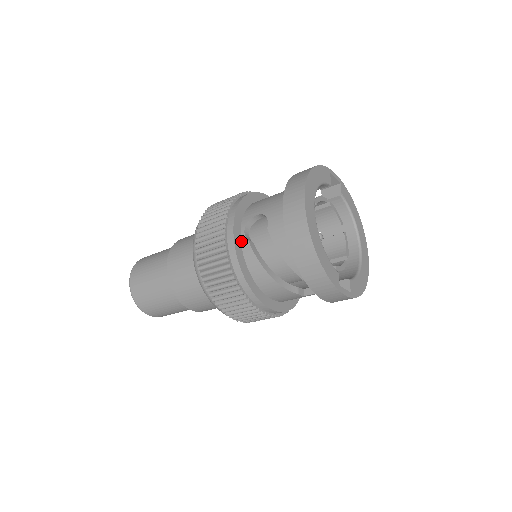
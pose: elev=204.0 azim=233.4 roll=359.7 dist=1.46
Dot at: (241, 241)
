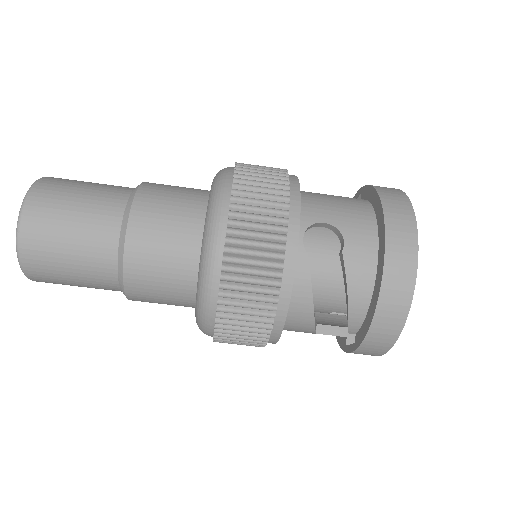
Dot at: occluded
